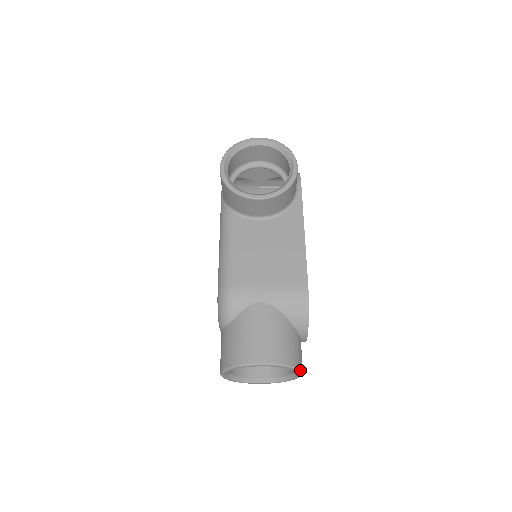
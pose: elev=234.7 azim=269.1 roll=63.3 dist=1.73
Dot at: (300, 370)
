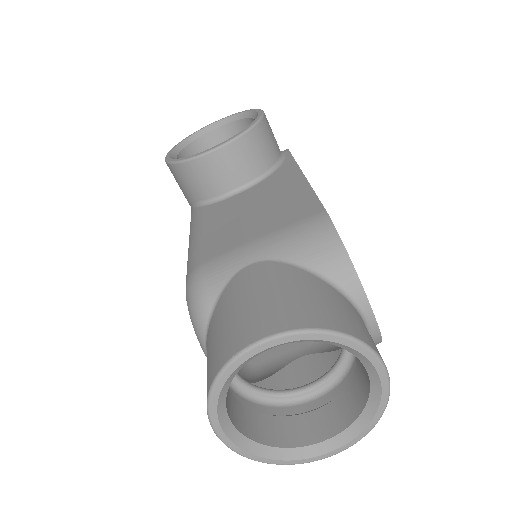
Dot at: (369, 348)
